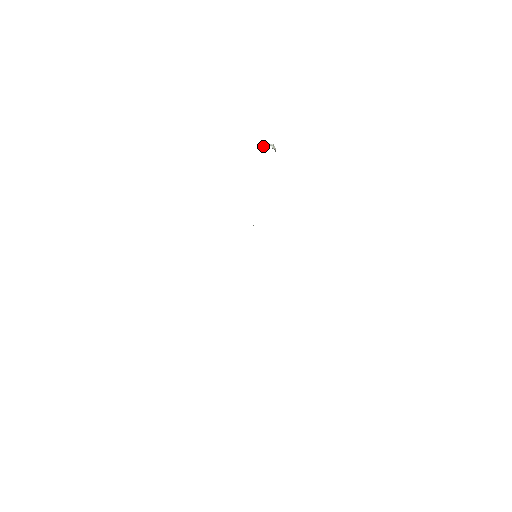
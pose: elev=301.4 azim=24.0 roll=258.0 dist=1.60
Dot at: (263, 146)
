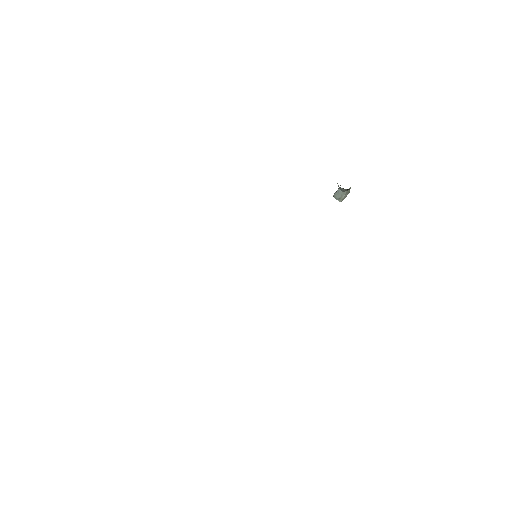
Dot at: (335, 193)
